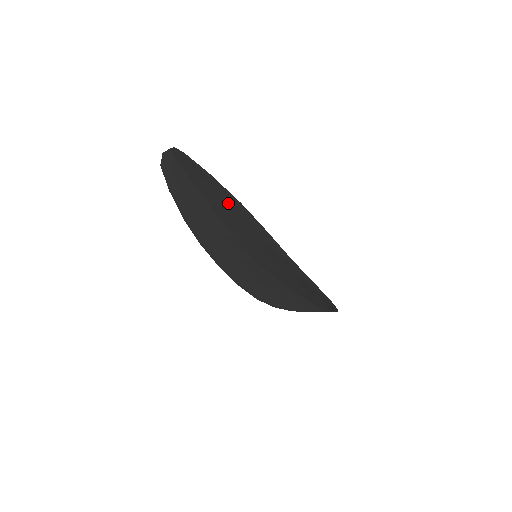
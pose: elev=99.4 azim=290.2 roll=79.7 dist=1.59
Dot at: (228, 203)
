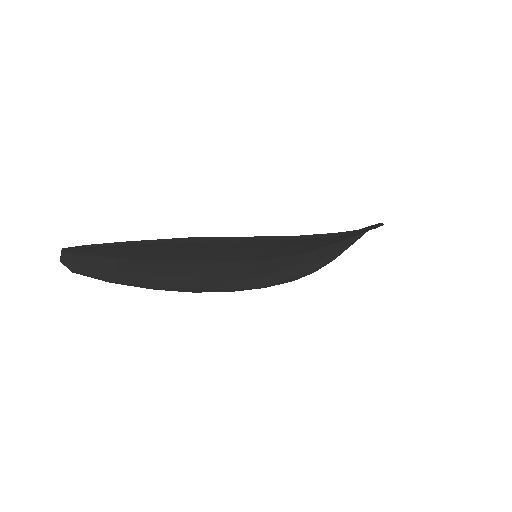
Dot at: (176, 247)
